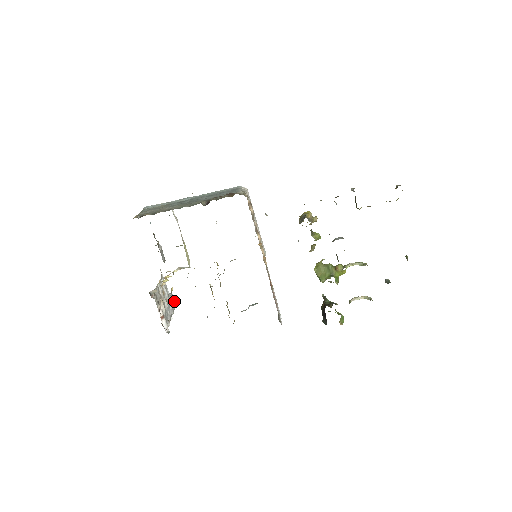
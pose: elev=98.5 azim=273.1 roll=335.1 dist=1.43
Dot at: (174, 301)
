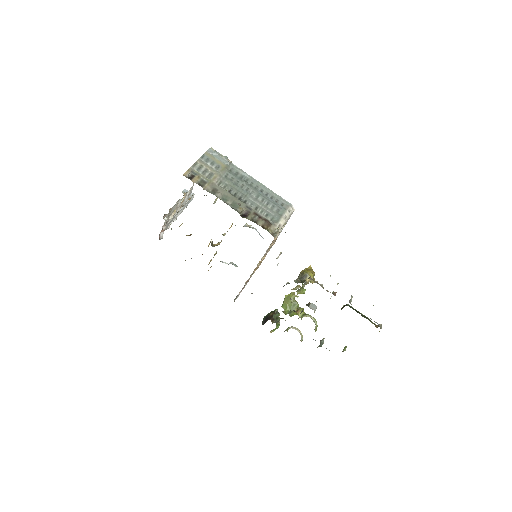
Dot at: (191, 199)
